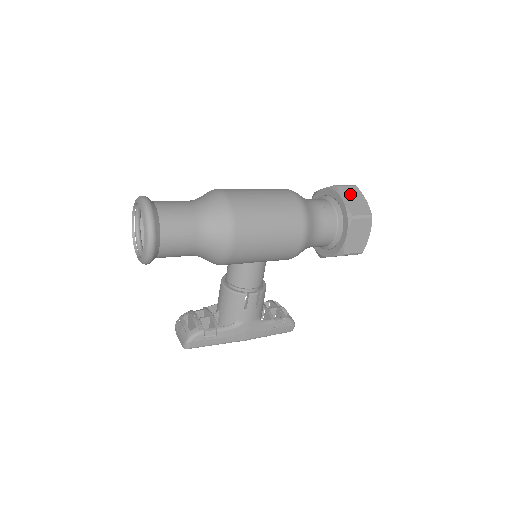
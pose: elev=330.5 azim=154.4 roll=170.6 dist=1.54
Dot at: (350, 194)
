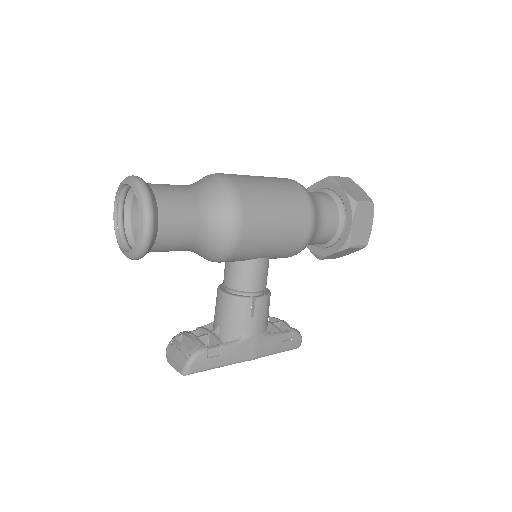
Dot at: (346, 183)
